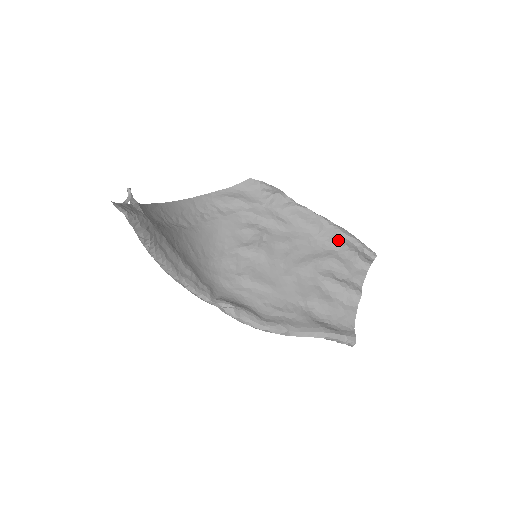
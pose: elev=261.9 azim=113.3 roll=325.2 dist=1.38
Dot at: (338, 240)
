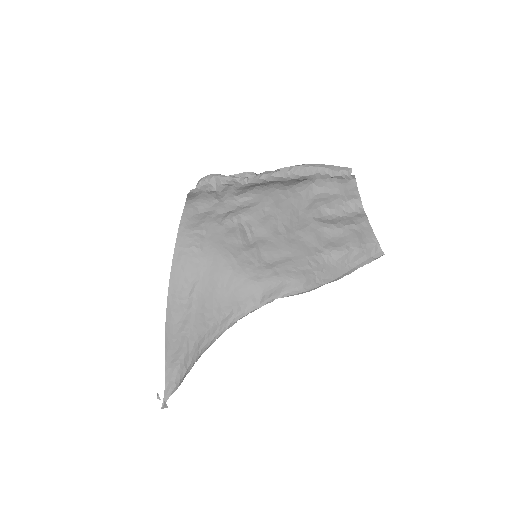
Dot at: (305, 179)
